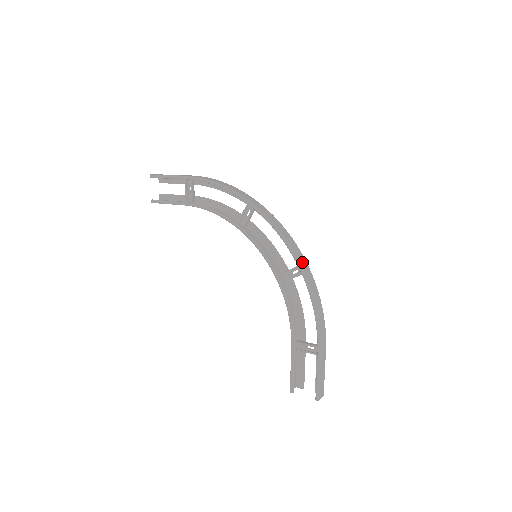
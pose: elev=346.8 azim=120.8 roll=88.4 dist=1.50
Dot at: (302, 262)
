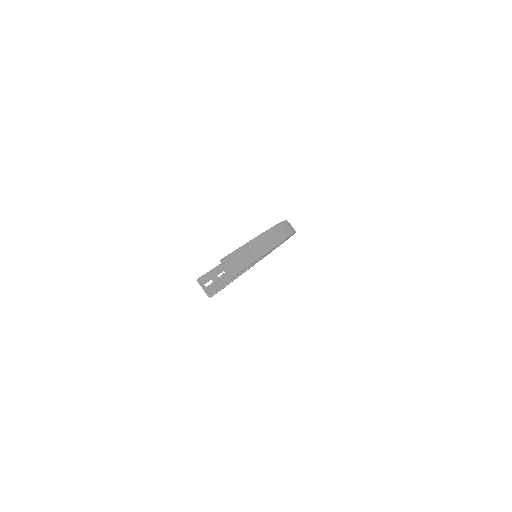
Dot at: occluded
